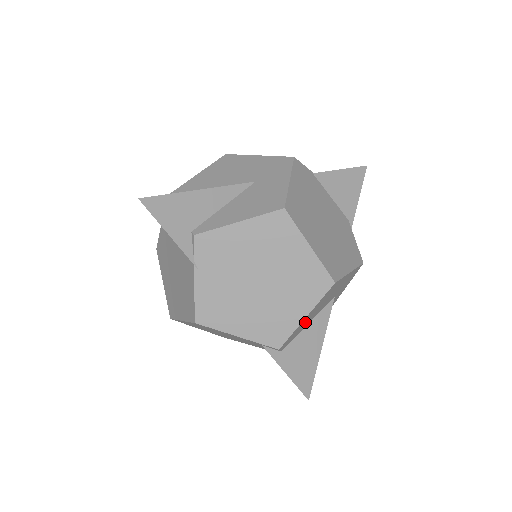
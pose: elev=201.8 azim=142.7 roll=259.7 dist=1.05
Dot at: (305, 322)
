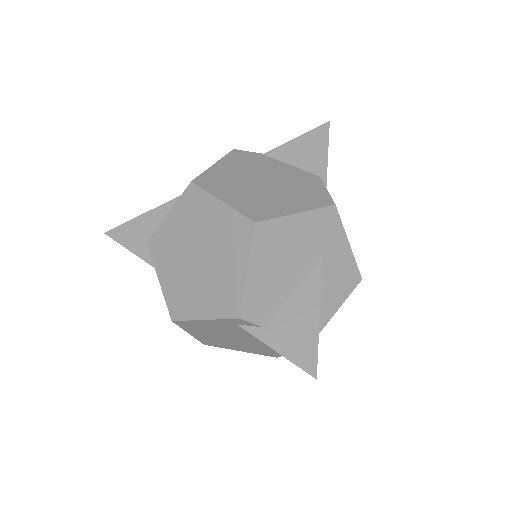
Dot at: (268, 284)
